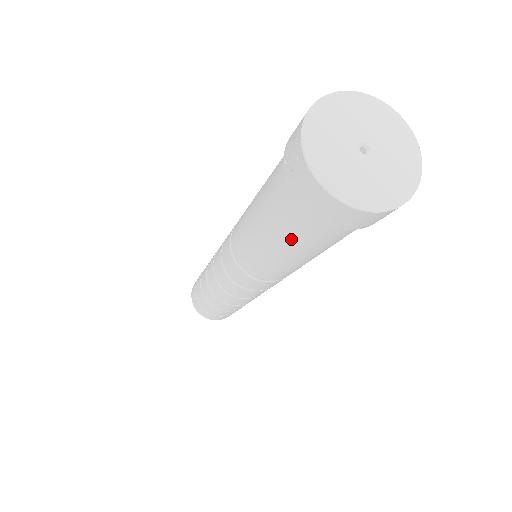
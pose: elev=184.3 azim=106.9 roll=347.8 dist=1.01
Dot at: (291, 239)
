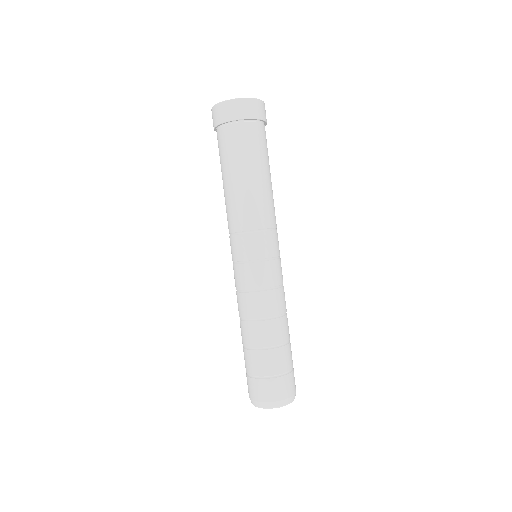
Dot at: (224, 158)
